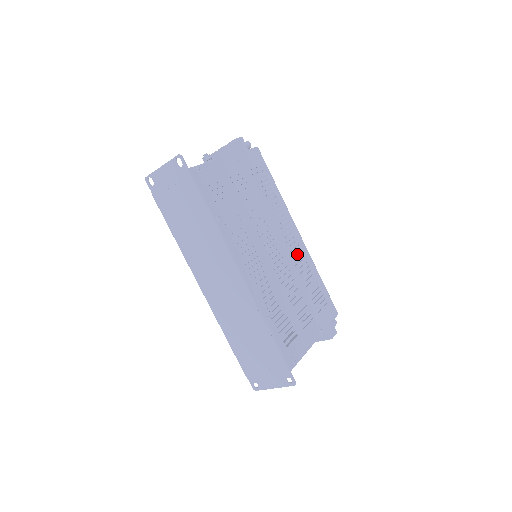
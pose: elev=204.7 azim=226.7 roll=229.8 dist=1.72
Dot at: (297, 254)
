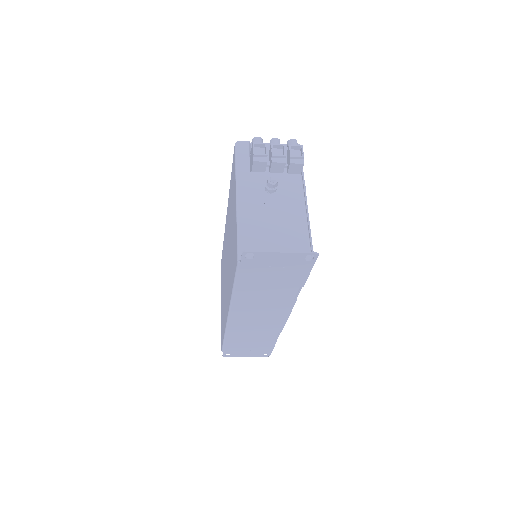
Dot at: occluded
